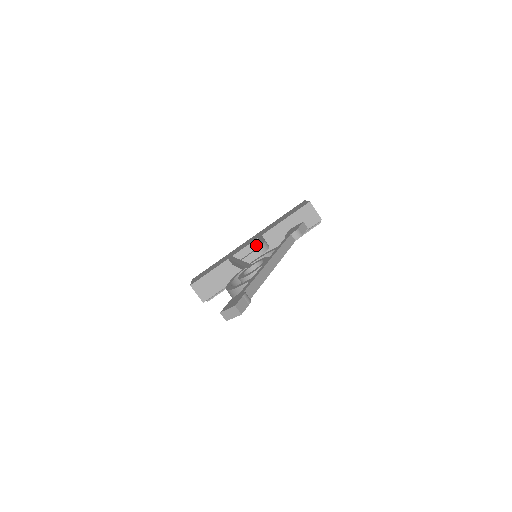
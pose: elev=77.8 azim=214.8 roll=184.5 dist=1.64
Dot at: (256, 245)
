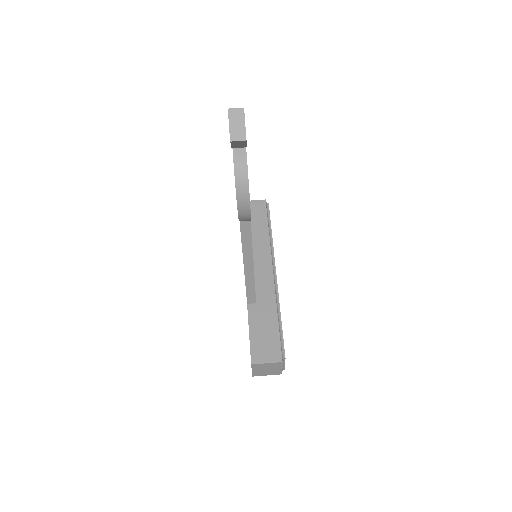
Dot at: occluded
